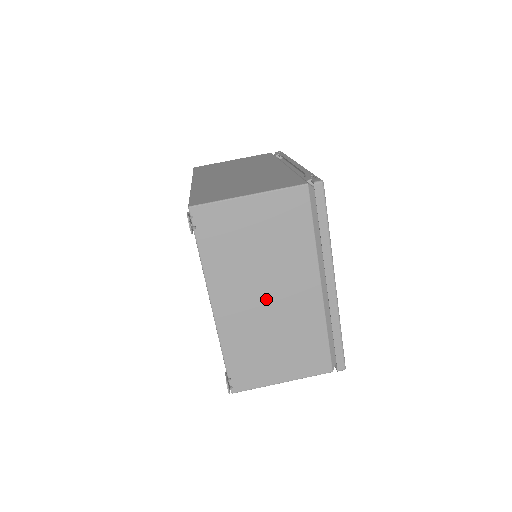
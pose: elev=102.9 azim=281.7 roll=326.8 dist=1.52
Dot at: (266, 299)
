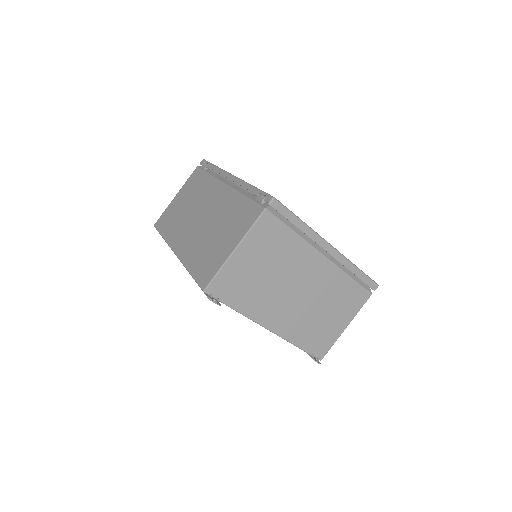
Dot at: (297, 295)
